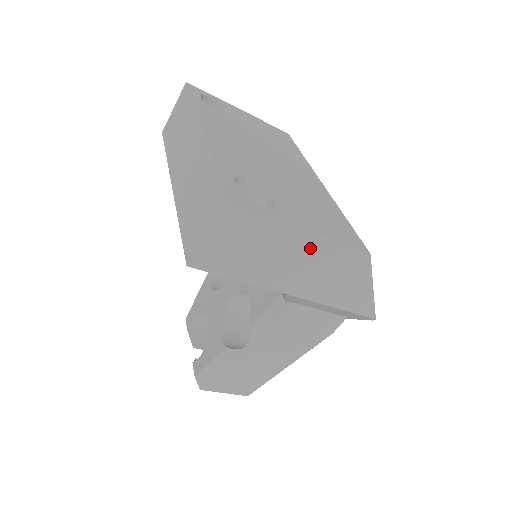
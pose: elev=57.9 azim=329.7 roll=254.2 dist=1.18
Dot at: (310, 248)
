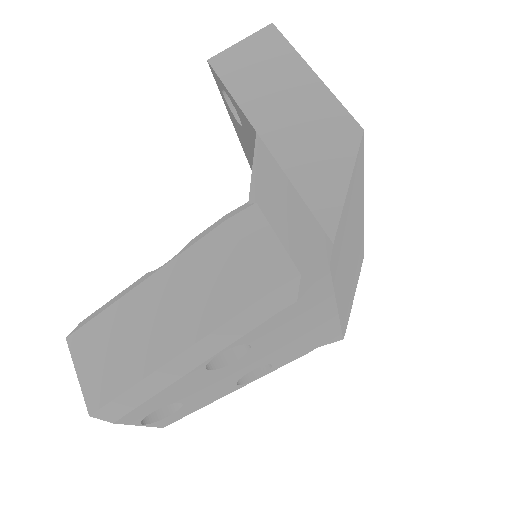
Dot at: (307, 92)
